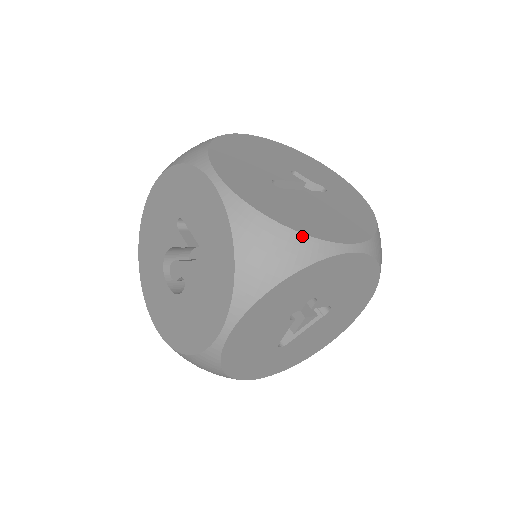
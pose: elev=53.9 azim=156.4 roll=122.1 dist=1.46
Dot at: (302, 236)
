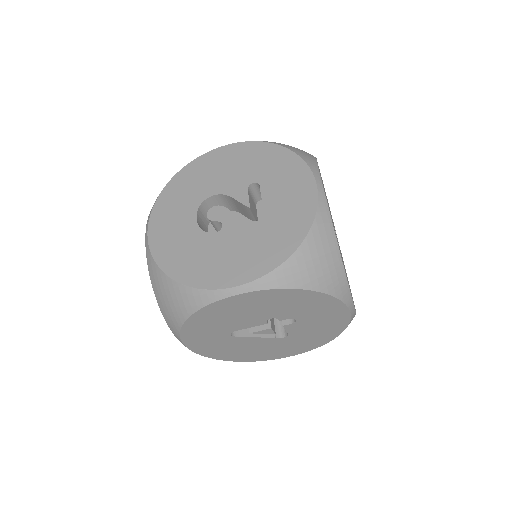
Dot at: (344, 273)
